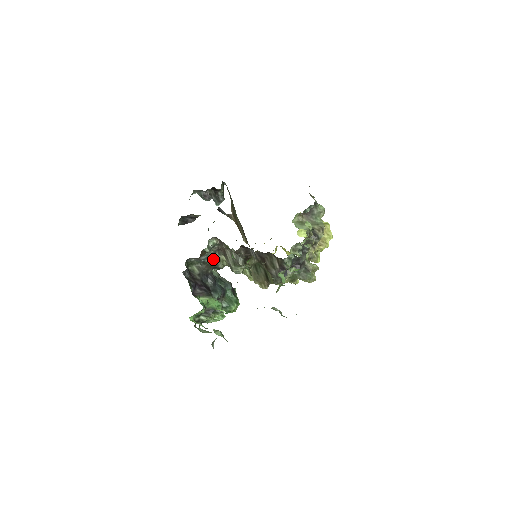
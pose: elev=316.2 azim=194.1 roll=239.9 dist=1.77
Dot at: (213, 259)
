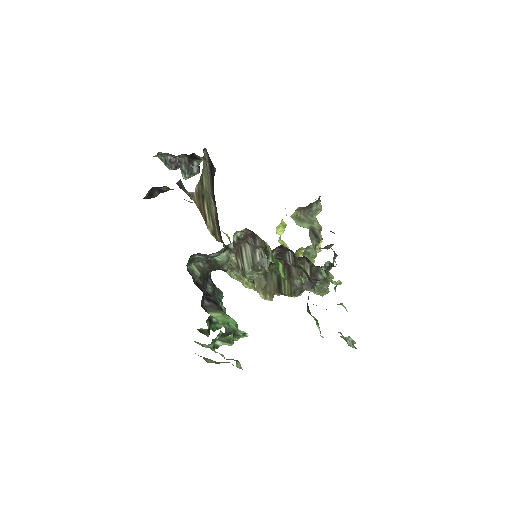
Dot at: (222, 257)
